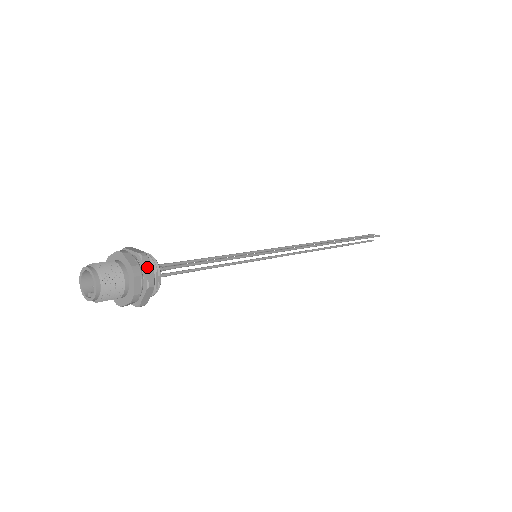
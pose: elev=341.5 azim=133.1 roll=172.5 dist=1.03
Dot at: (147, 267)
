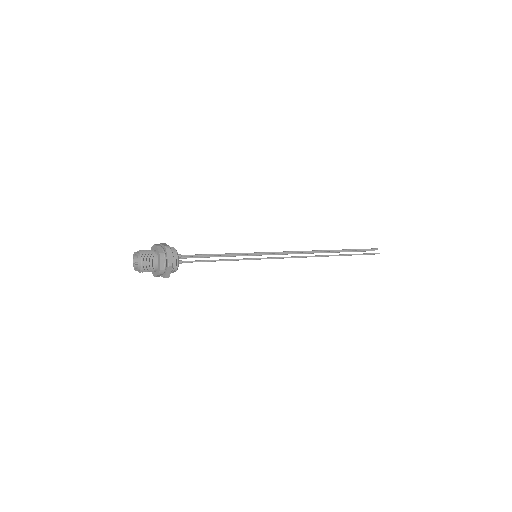
Dot at: (169, 271)
